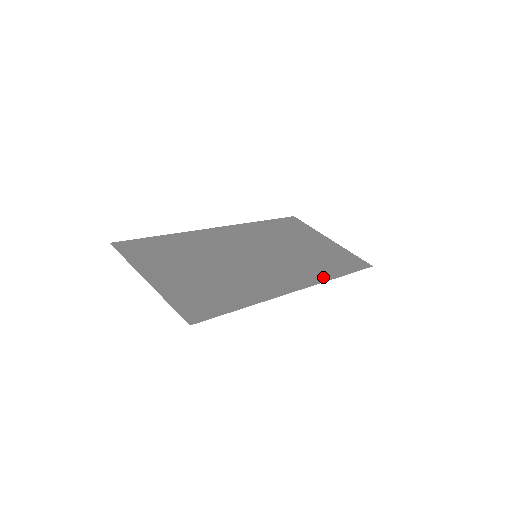
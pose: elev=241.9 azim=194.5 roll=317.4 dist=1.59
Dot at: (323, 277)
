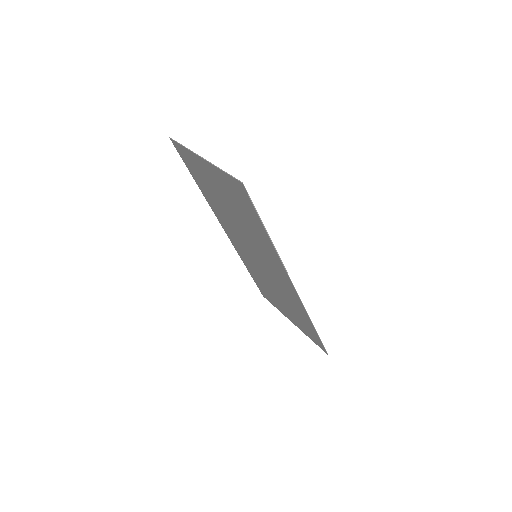
Dot at: (303, 308)
